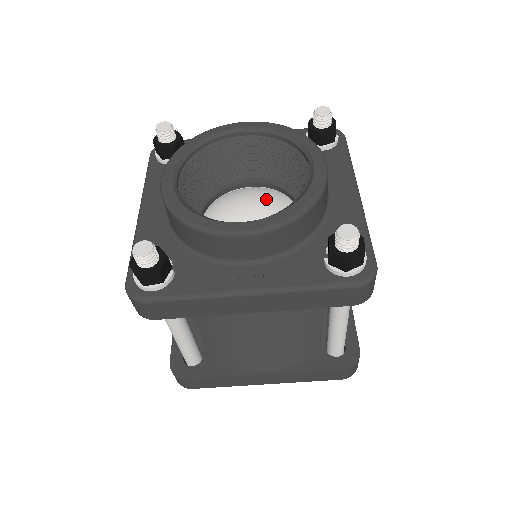
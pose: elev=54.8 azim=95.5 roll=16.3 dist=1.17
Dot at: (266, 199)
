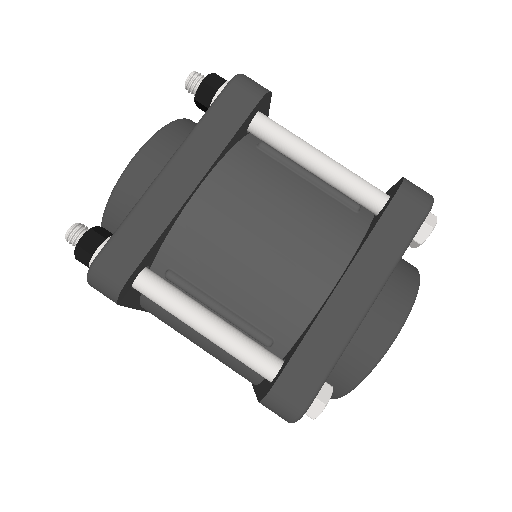
Dot at: occluded
